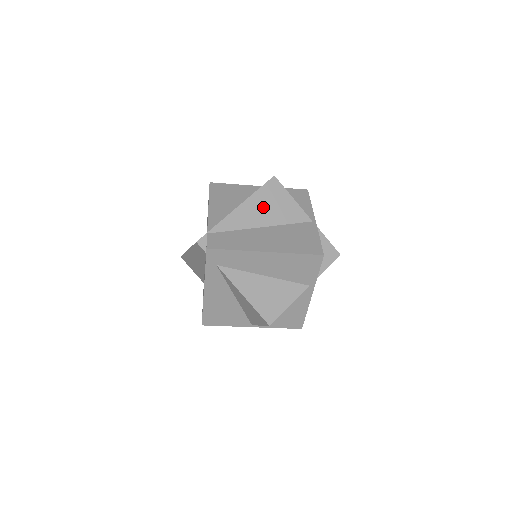
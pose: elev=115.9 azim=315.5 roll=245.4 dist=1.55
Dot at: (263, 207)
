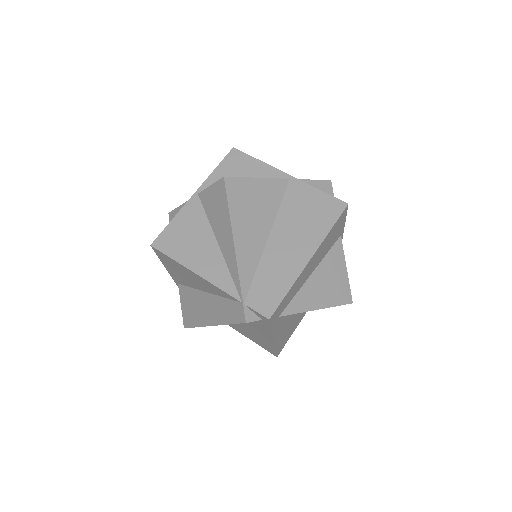
Dot at: (249, 219)
